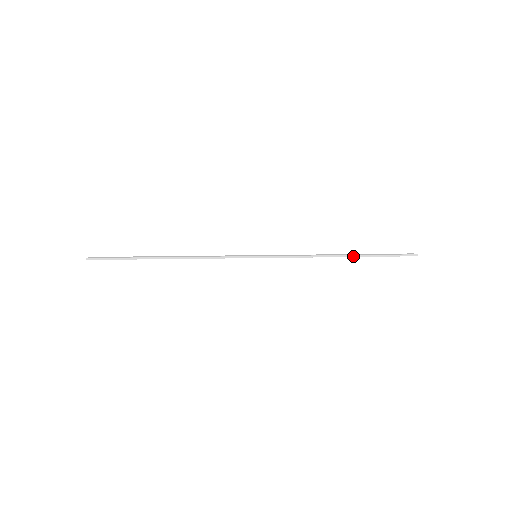
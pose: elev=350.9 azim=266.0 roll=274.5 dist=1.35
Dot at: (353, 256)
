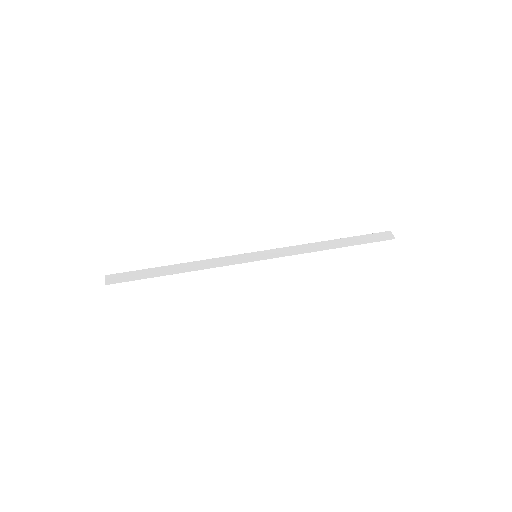
Dot at: (340, 247)
